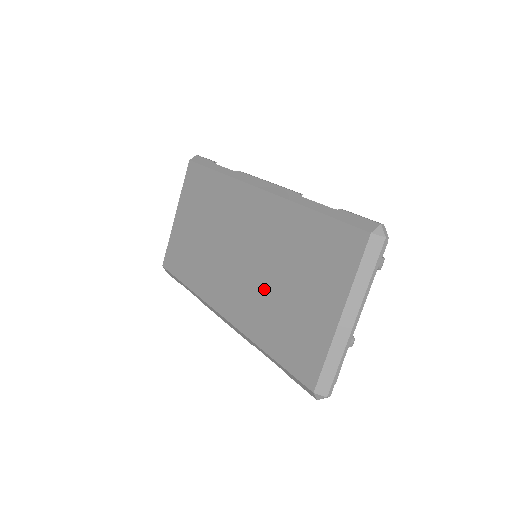
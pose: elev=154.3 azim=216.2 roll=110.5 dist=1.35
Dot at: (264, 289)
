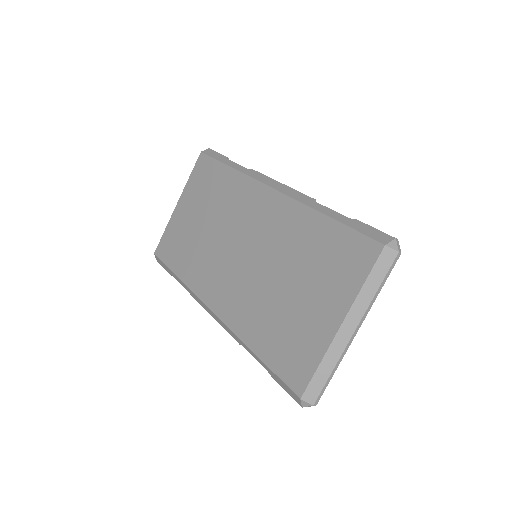
Dot at: (262, 288)
